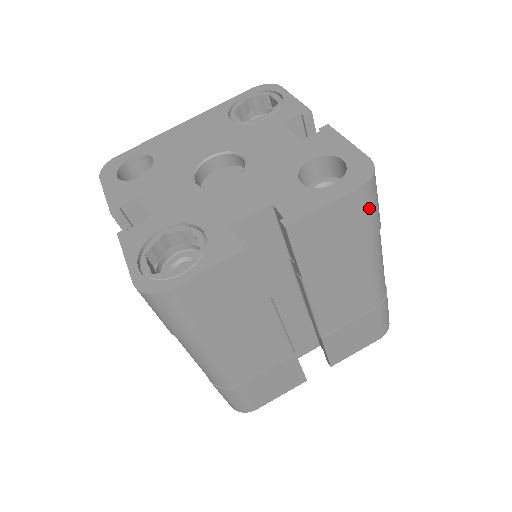
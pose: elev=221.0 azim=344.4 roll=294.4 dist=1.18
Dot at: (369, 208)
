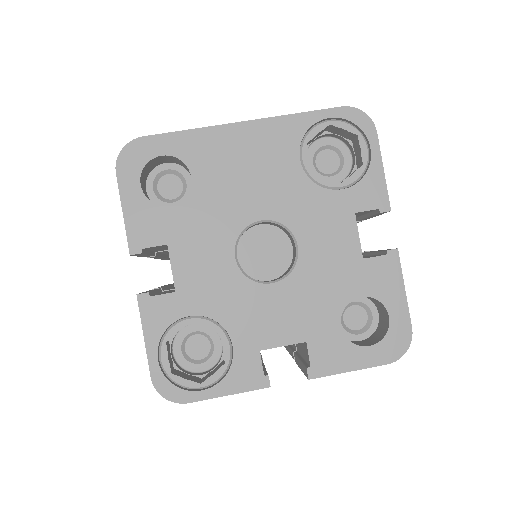
Dot at: occluded
